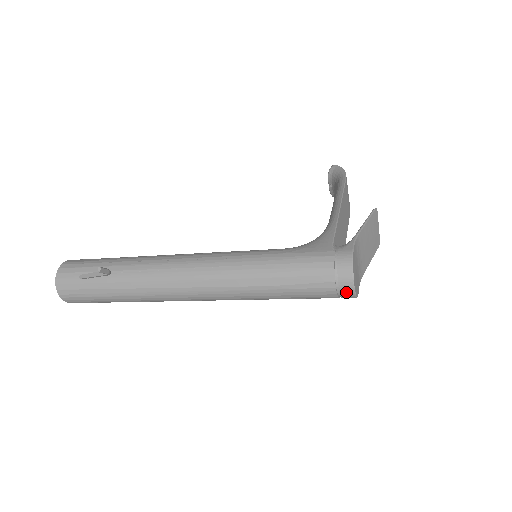
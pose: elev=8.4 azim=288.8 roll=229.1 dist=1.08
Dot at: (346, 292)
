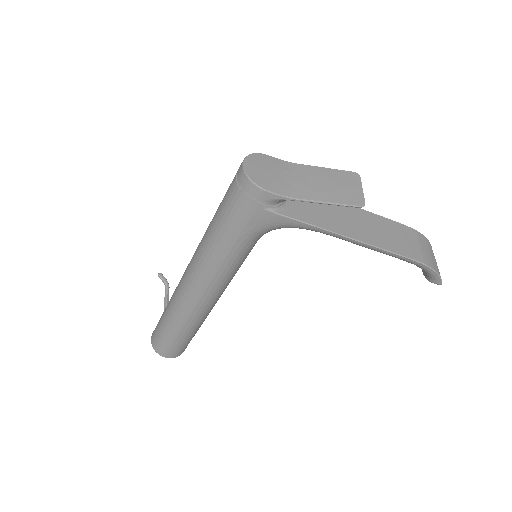
Dot at: (240, 174)
